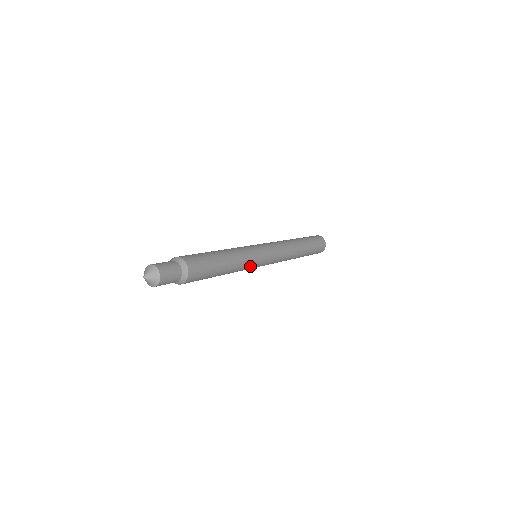
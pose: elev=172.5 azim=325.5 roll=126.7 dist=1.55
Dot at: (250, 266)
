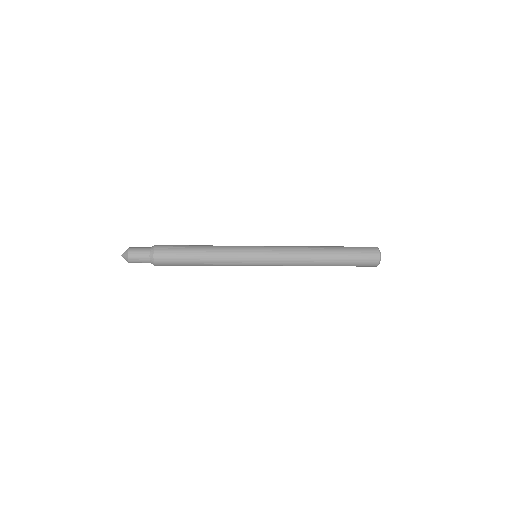
Dot at: (236, 262)
